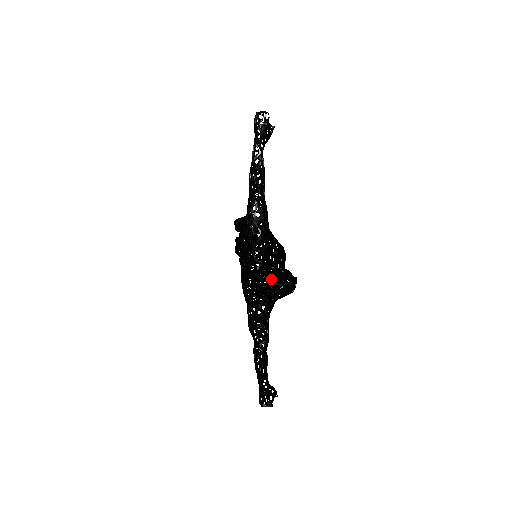
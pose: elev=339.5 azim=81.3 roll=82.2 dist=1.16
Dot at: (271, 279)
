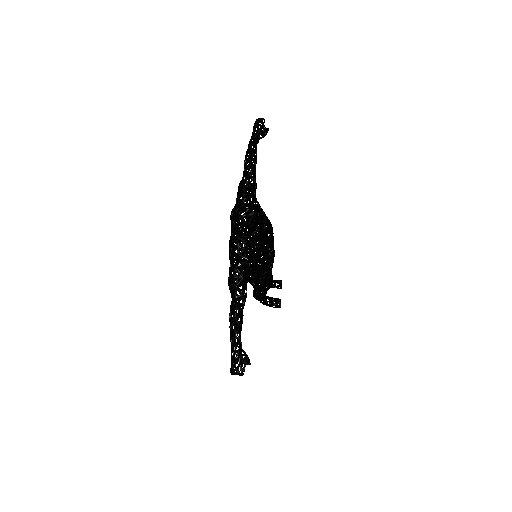
Dot at: (241, 205)
